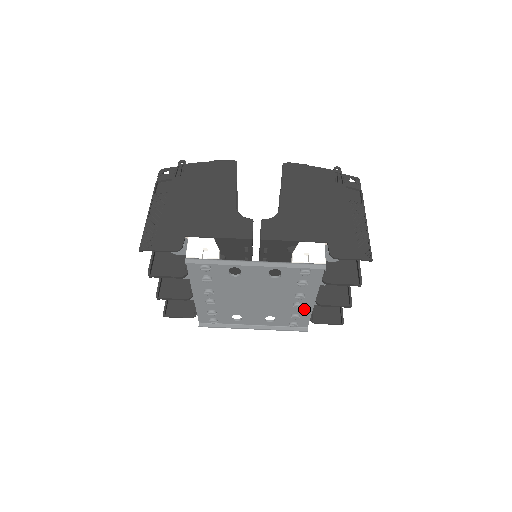
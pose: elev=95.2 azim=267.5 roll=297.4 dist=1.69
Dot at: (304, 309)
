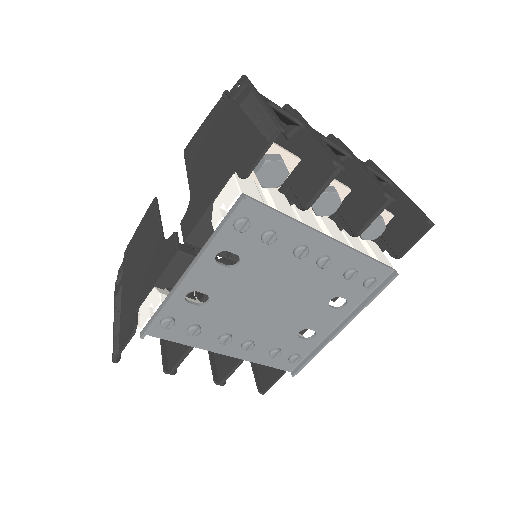
Dot at: (341, 258)
